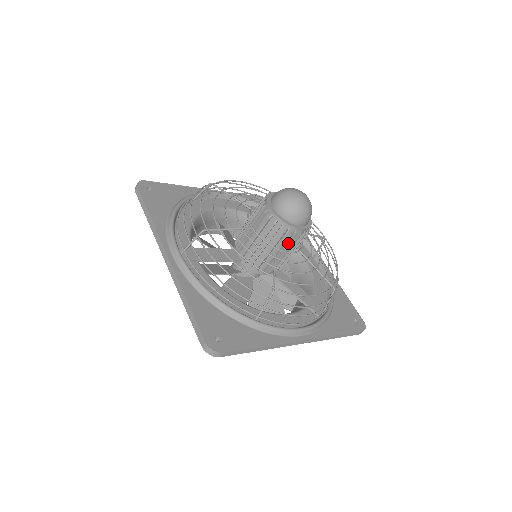
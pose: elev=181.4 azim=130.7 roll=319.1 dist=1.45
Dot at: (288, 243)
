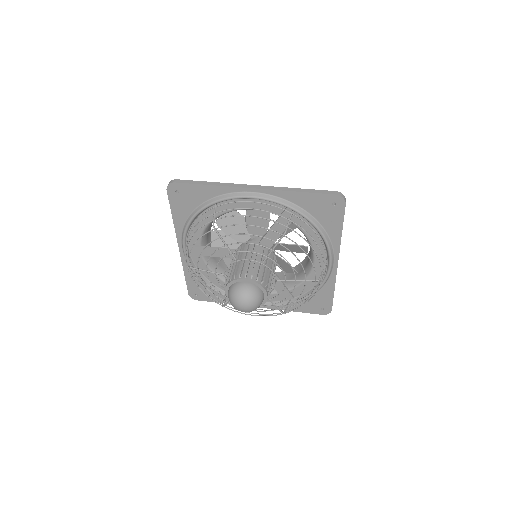
Dot at: occluded
